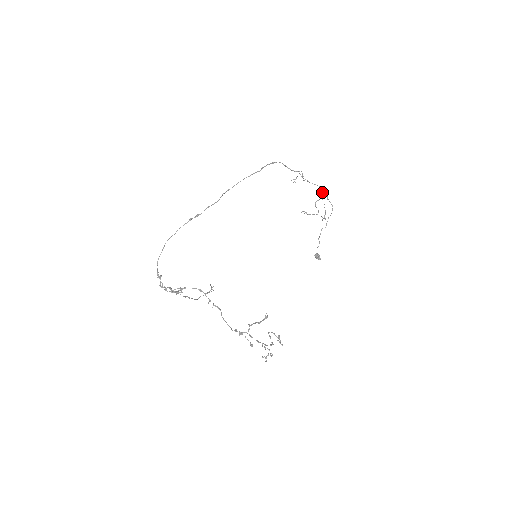
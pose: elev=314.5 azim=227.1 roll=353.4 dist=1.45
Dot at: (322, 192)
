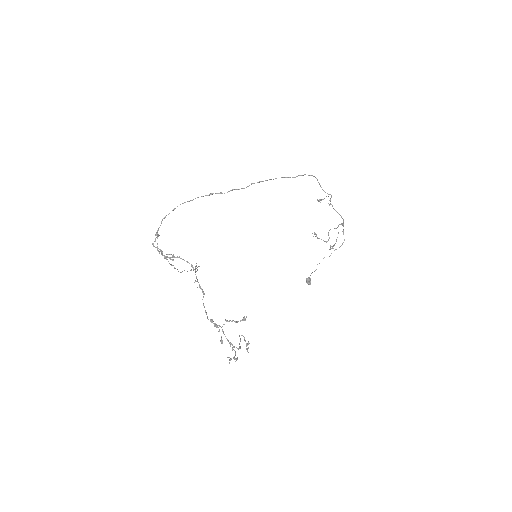
Dot at: (341, 223)
